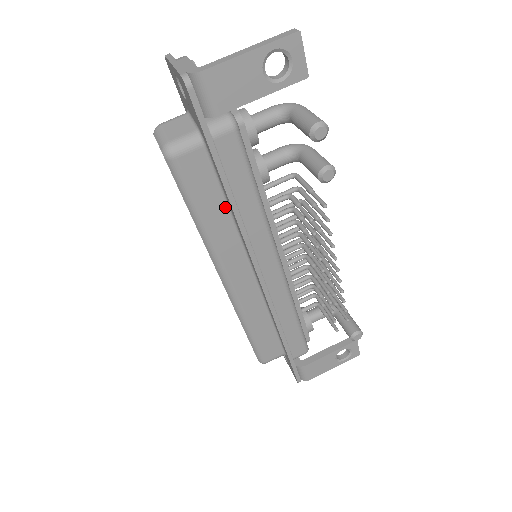
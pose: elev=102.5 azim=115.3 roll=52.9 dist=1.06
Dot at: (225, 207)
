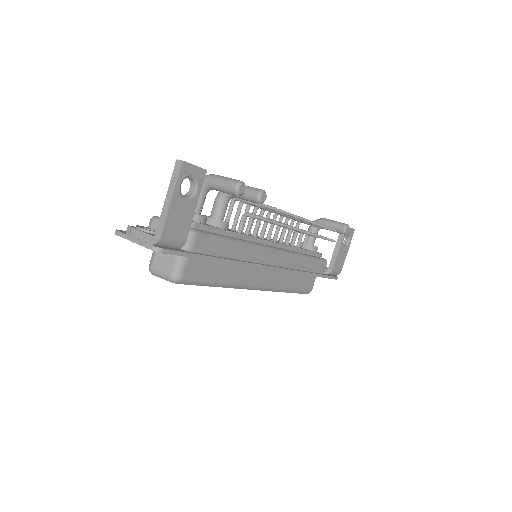
Dot at: (224, 264)
